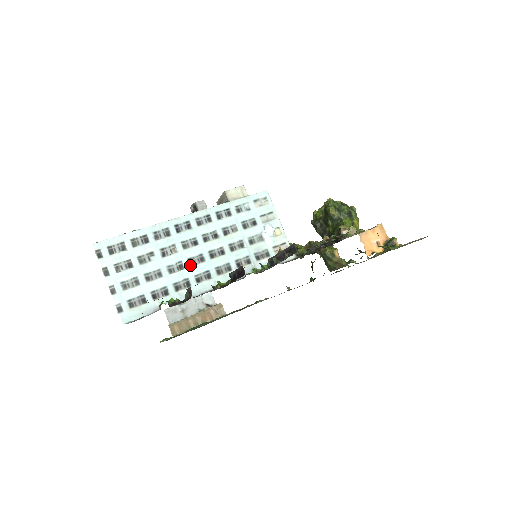
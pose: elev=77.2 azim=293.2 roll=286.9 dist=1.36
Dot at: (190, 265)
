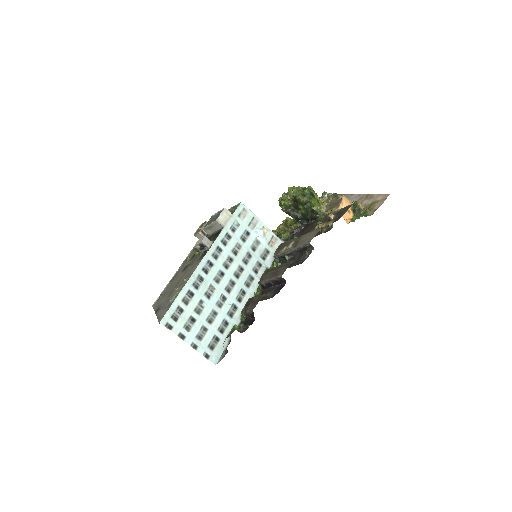
Dot at: (228, 293)
